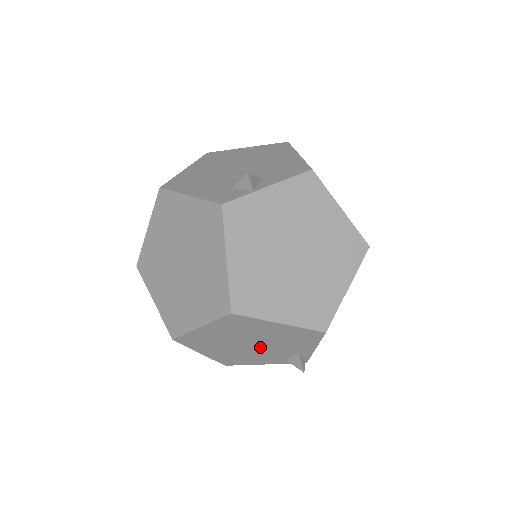
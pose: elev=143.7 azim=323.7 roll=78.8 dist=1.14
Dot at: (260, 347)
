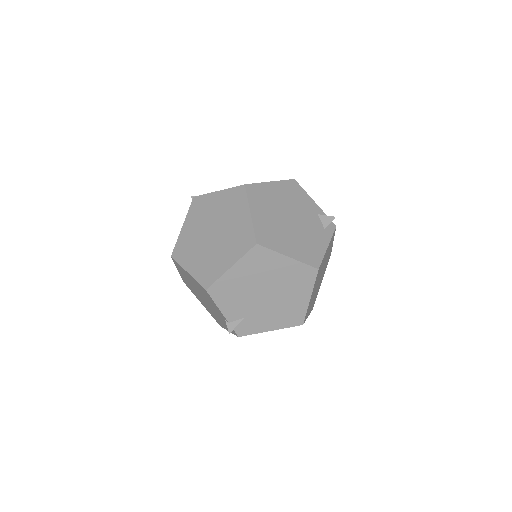
Dot at: (297, 220)
